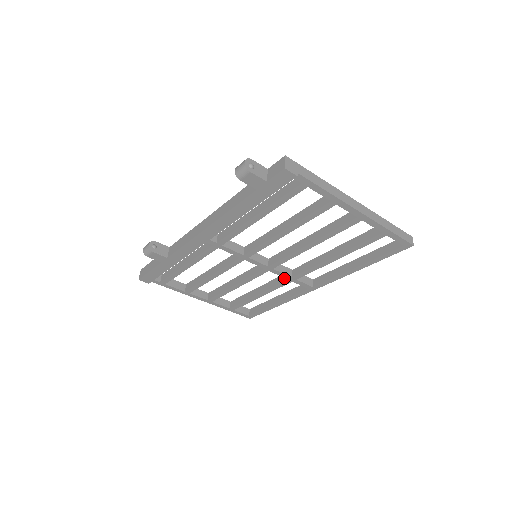
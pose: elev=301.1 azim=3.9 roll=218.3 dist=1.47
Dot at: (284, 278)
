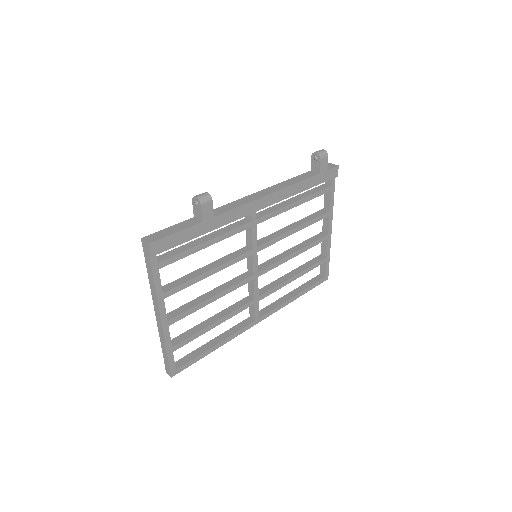
Dot at: (248, 300)
